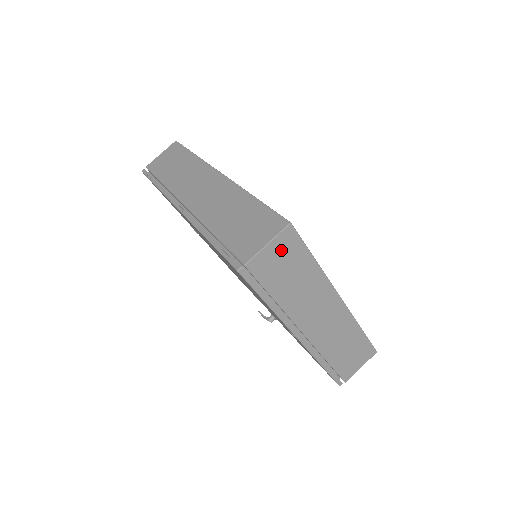
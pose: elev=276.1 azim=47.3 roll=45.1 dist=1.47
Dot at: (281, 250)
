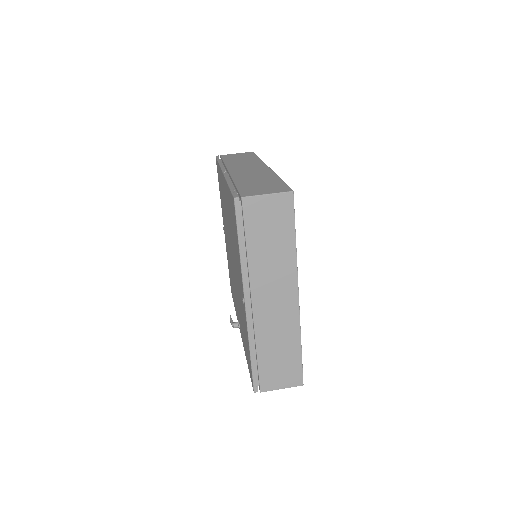
Dot at: (274, 208)
